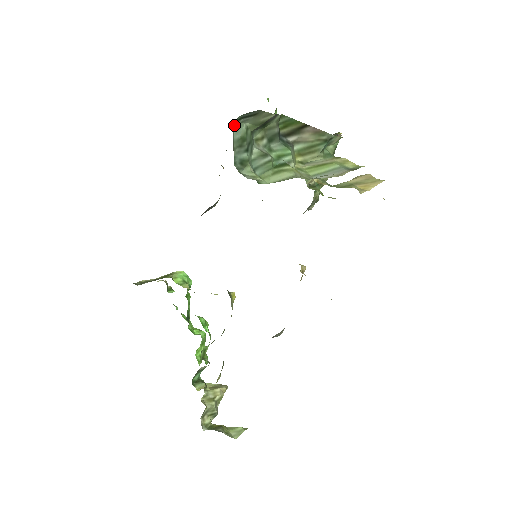
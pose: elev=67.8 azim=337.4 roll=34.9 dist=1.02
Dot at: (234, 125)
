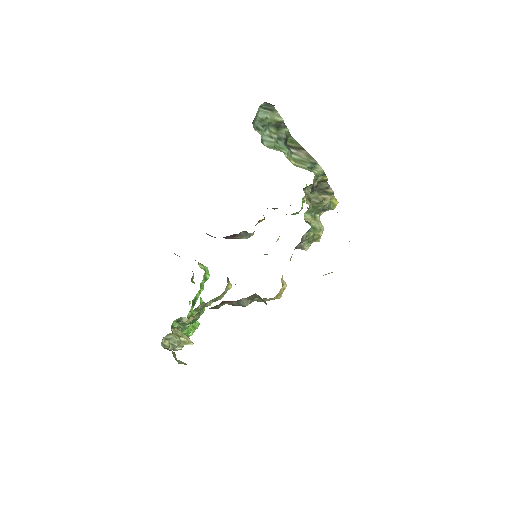
Dot at: (261, 110)
